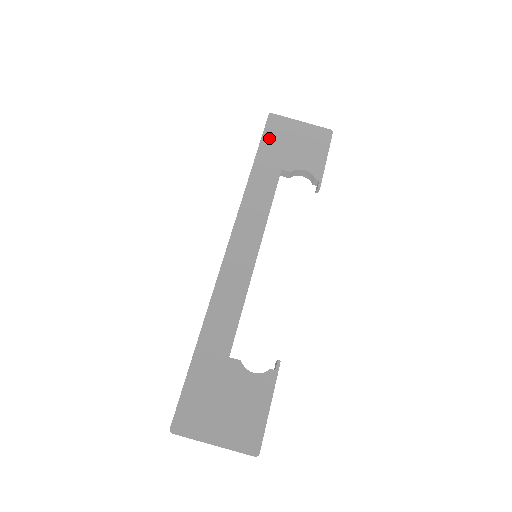
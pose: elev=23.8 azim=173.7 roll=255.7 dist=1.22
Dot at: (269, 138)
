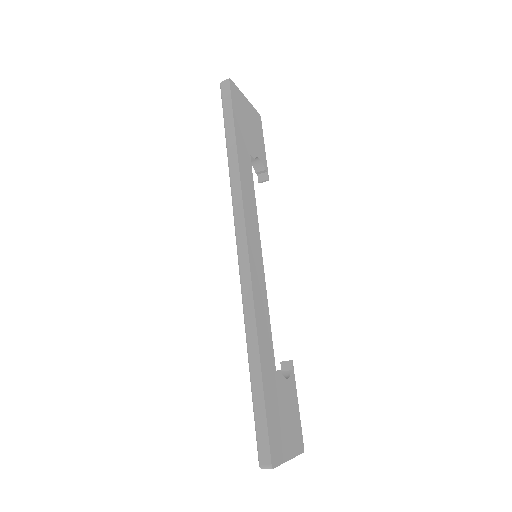
Dot at: (237, 112)
